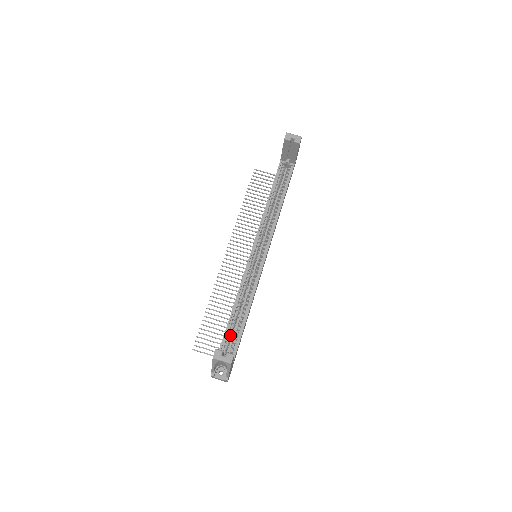
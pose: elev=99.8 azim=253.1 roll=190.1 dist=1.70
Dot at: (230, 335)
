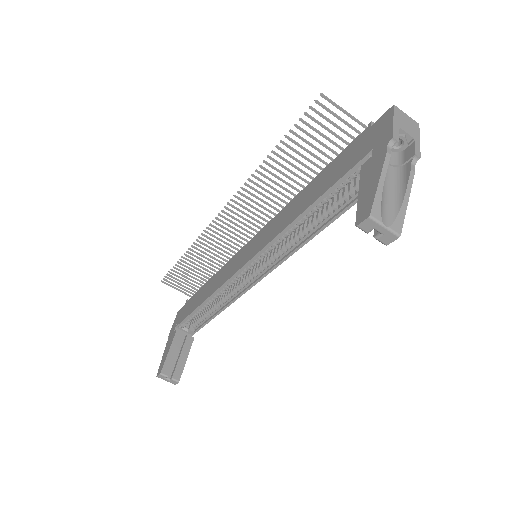
Dot at: (196, 315)
